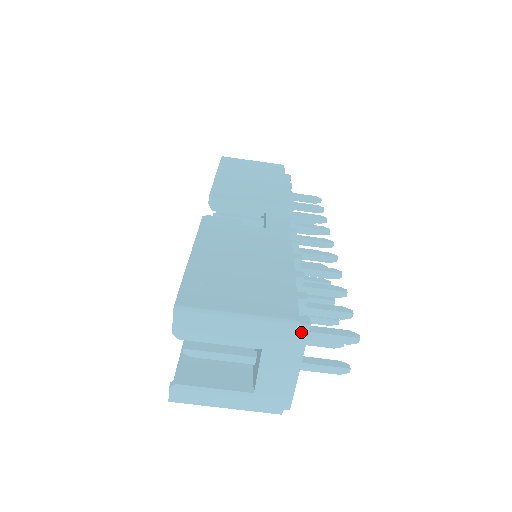
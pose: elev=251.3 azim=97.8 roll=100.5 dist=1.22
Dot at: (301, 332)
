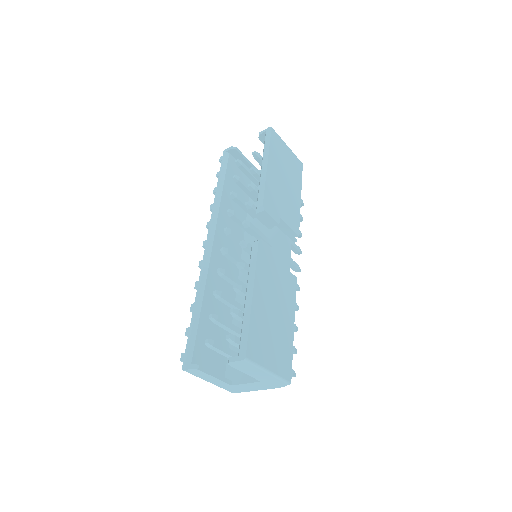
Dot at: occluded
